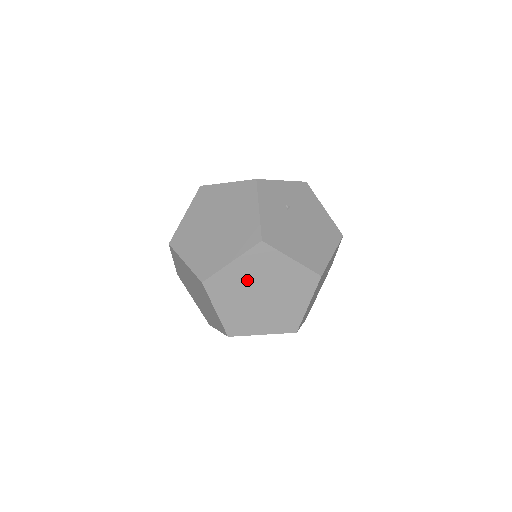
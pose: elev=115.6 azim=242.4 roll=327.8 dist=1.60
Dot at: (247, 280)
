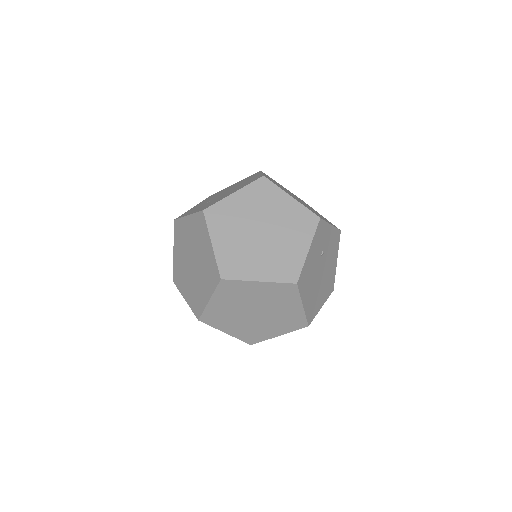
Dot at: (256, 298)
